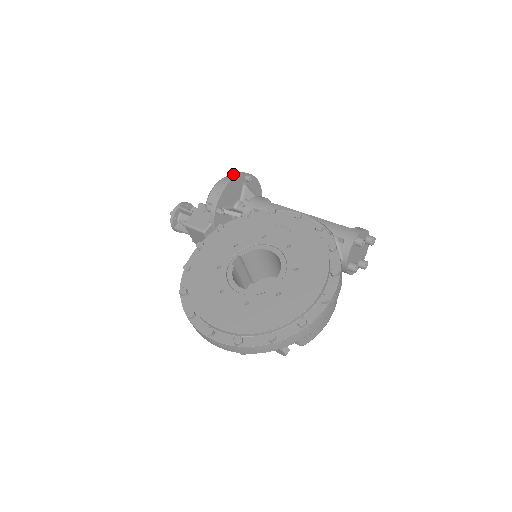
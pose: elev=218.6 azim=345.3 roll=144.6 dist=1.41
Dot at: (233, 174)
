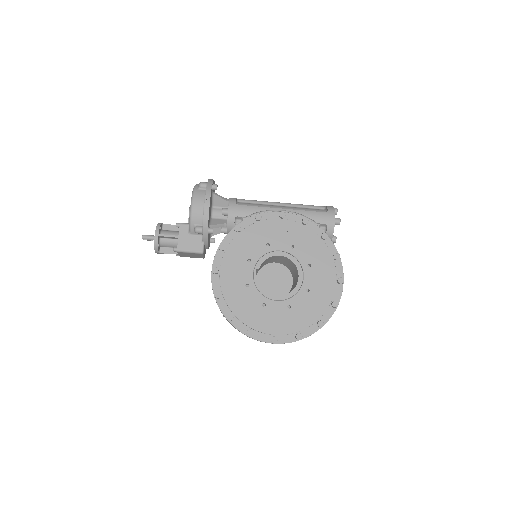
Dot at: (206, 192)
